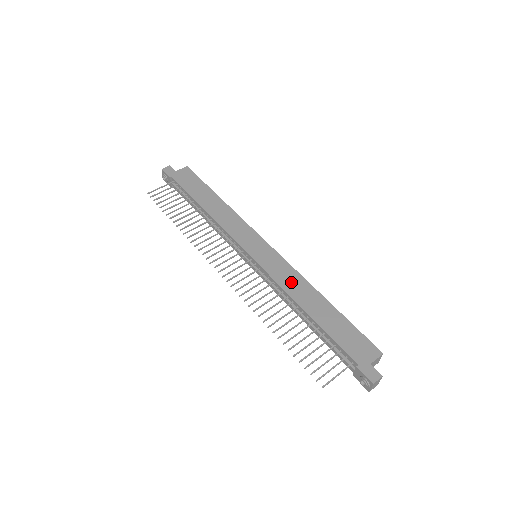
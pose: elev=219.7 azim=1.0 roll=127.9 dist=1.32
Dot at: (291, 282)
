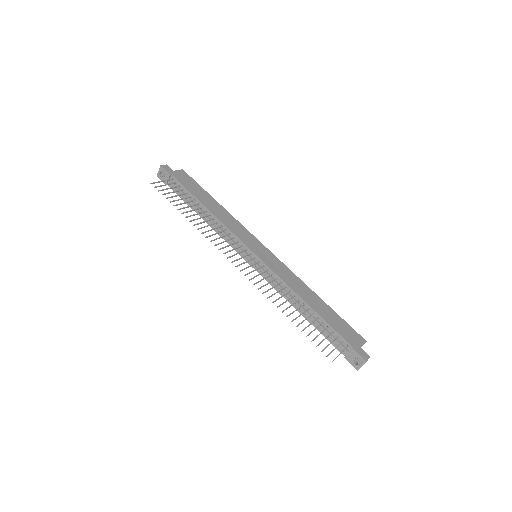
Dot at: (291, 280)
